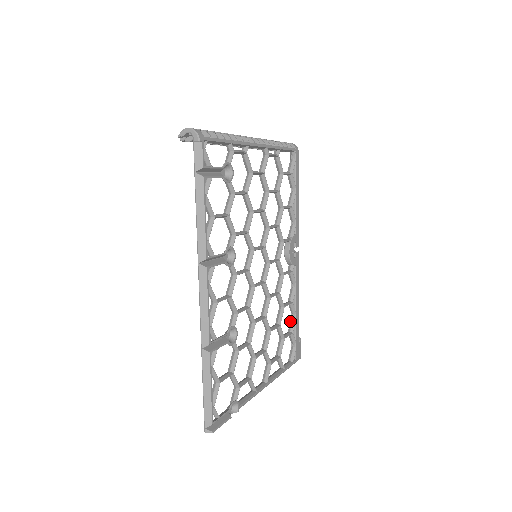
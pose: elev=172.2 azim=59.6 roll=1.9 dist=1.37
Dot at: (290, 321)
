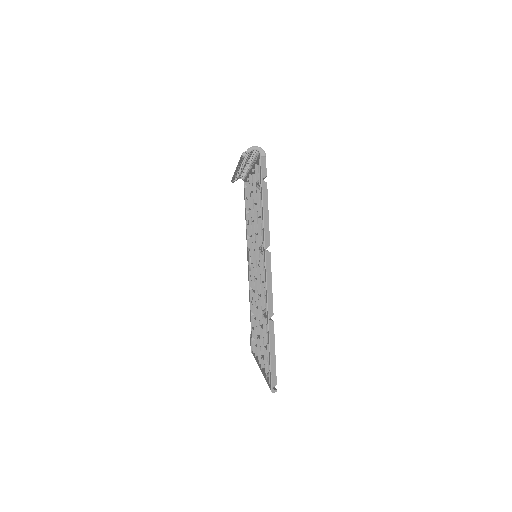
Dot at: (251, 319)
